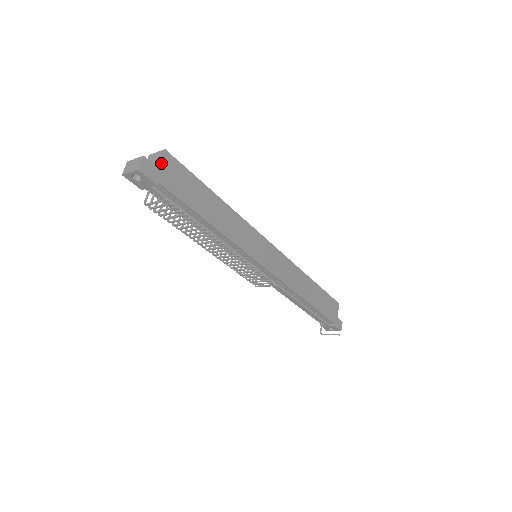
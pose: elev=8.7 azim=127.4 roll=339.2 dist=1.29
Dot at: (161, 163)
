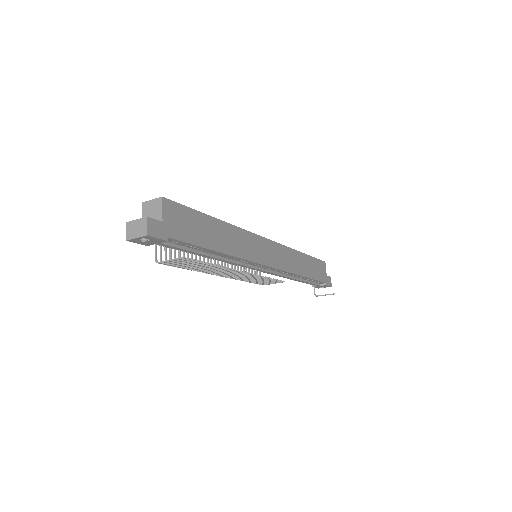
Dot at: (163, 214)
